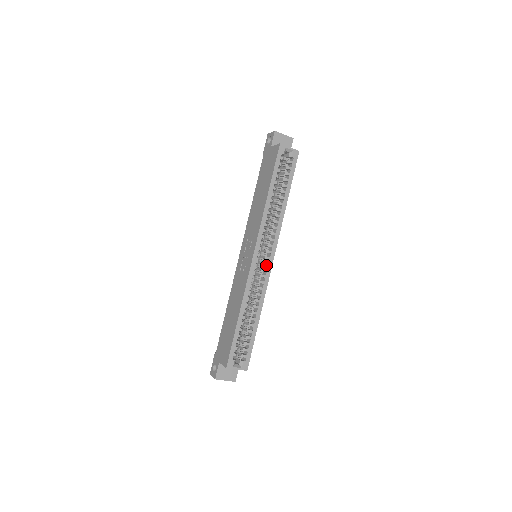
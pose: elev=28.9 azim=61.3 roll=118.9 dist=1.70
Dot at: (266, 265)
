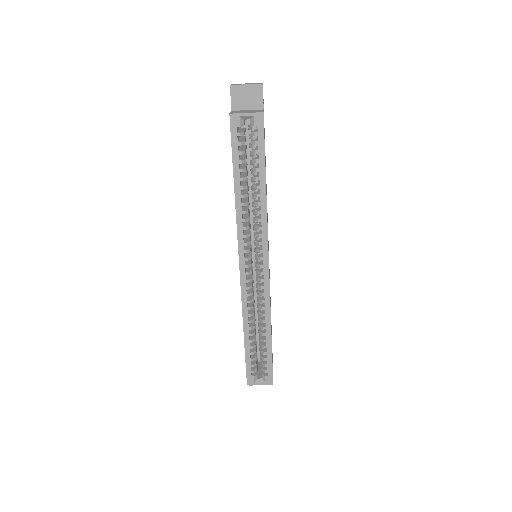
Dot at: (263, 272)
